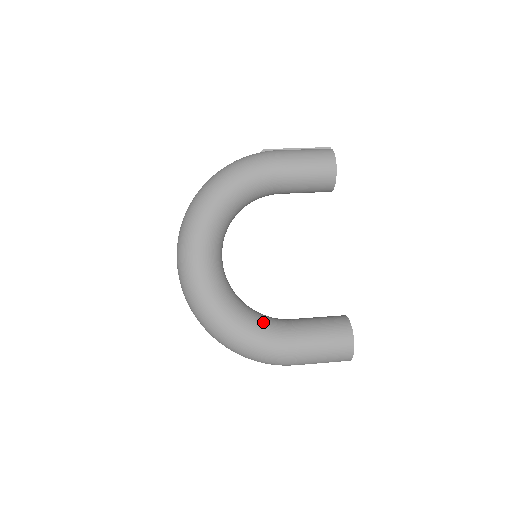
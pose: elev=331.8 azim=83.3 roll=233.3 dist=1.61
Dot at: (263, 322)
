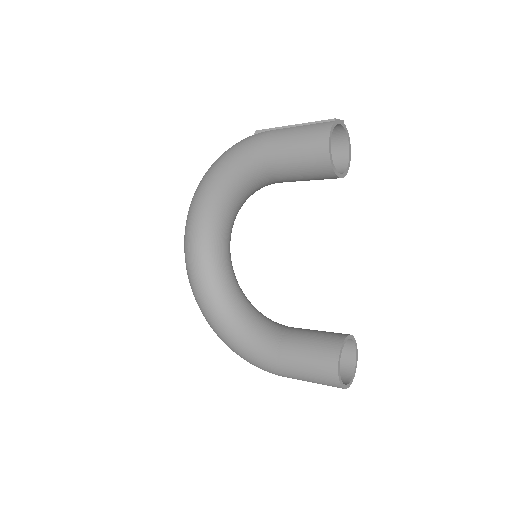
Dot at: (251, 331)
